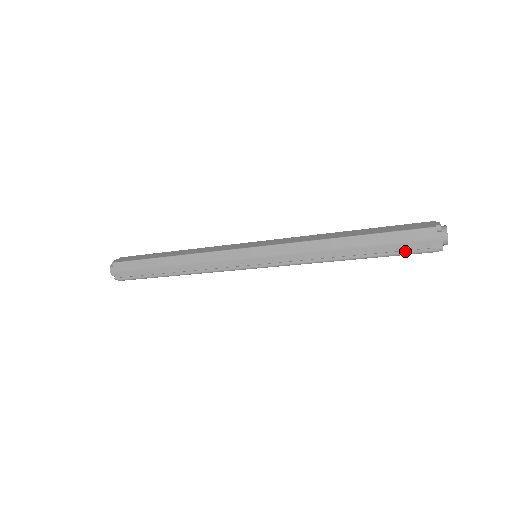
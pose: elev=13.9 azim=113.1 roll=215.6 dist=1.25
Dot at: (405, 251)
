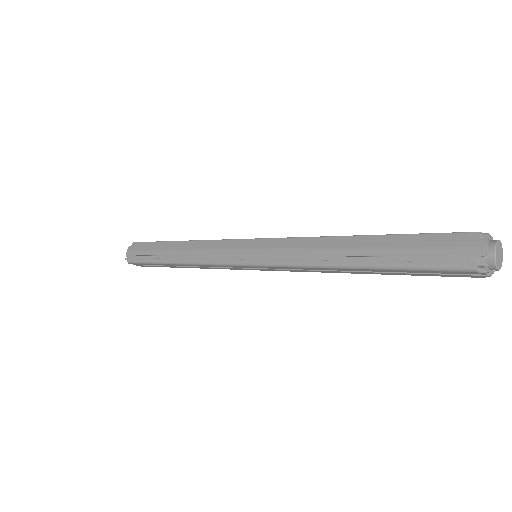
Dot at: (427, 262)
